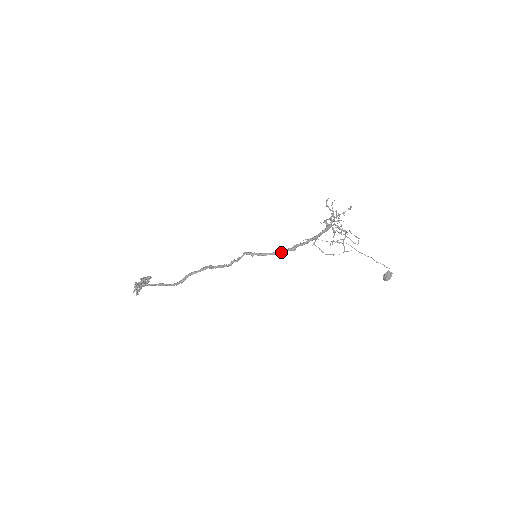
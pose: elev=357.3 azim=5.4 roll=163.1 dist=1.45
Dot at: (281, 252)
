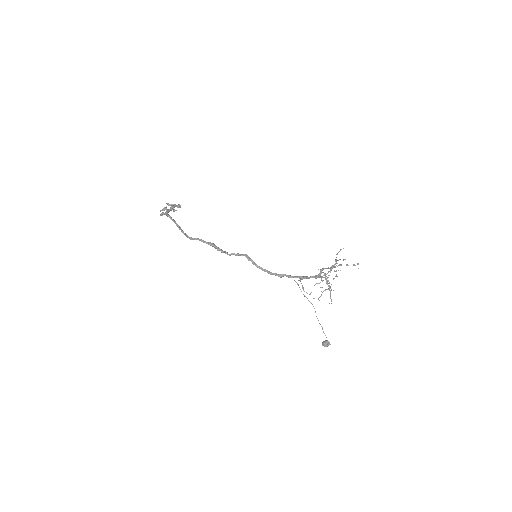
Dot at: (269, 273)
